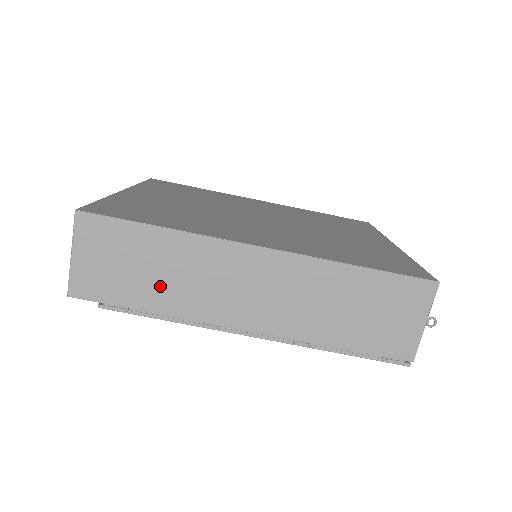
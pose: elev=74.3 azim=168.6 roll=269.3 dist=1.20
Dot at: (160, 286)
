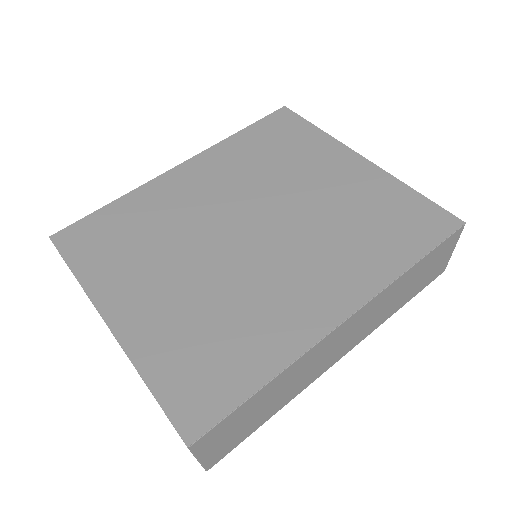
Dot at: (276, 402)
